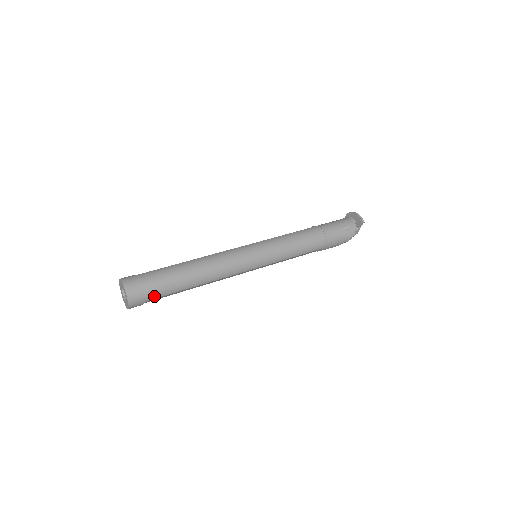
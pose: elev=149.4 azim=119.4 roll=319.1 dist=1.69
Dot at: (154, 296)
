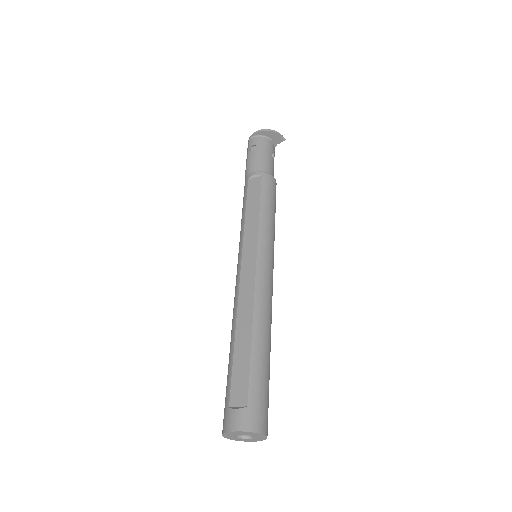
Dot at: occluded
